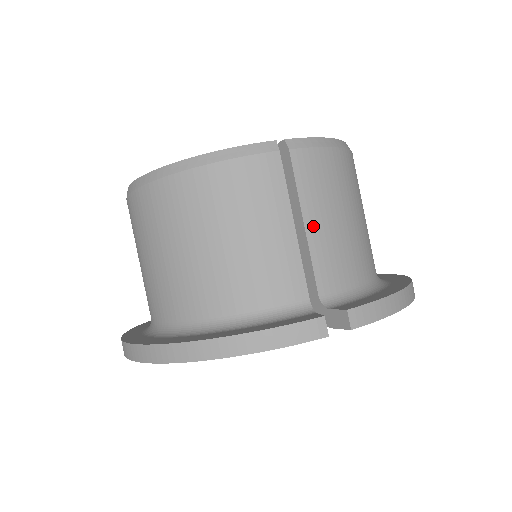
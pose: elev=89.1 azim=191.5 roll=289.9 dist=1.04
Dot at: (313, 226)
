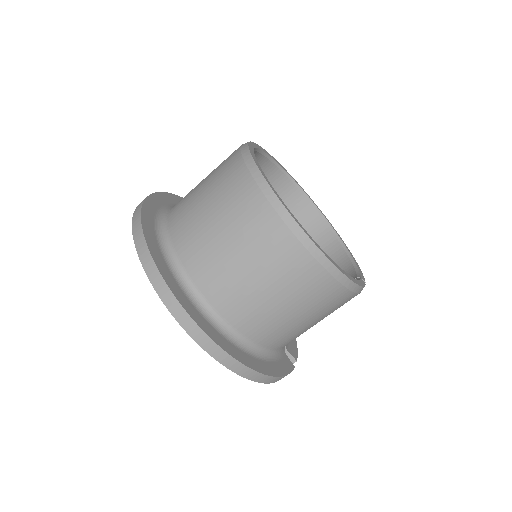
Dot at: occluded
